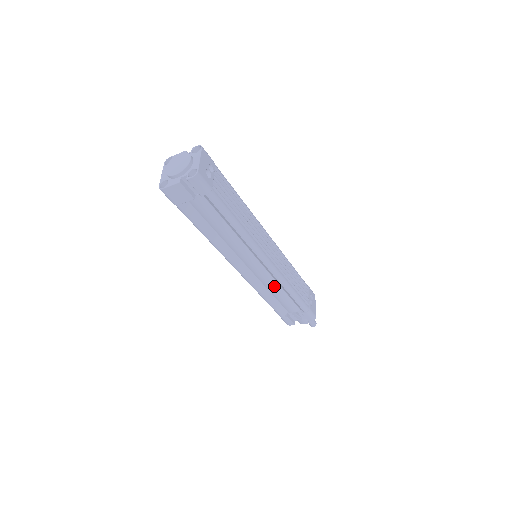
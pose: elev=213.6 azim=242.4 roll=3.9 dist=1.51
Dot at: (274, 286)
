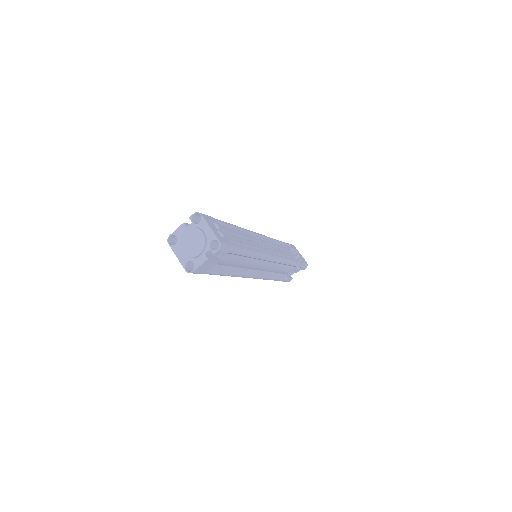
Dot at: (277, 267)
